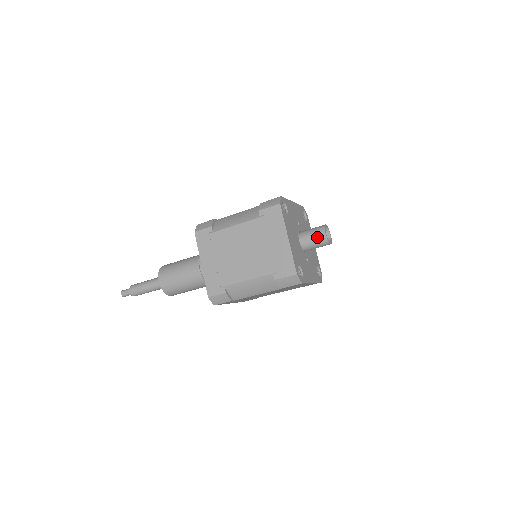
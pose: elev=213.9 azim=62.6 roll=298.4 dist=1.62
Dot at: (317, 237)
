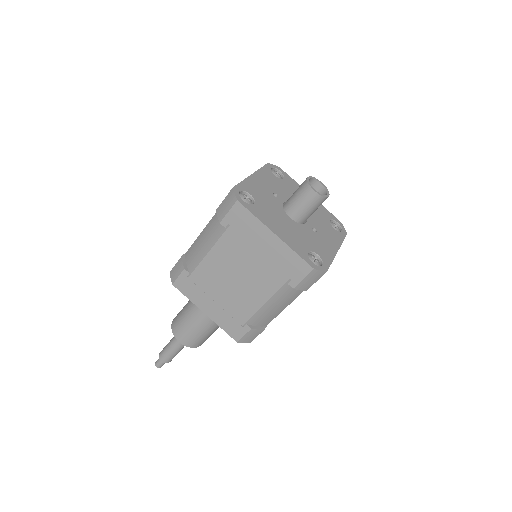
Dot at: (307, 201)
